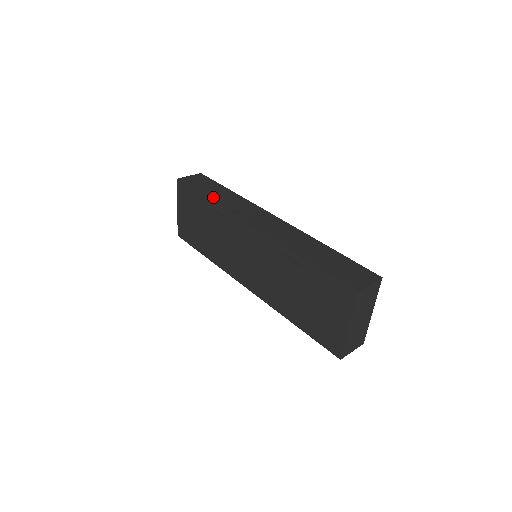
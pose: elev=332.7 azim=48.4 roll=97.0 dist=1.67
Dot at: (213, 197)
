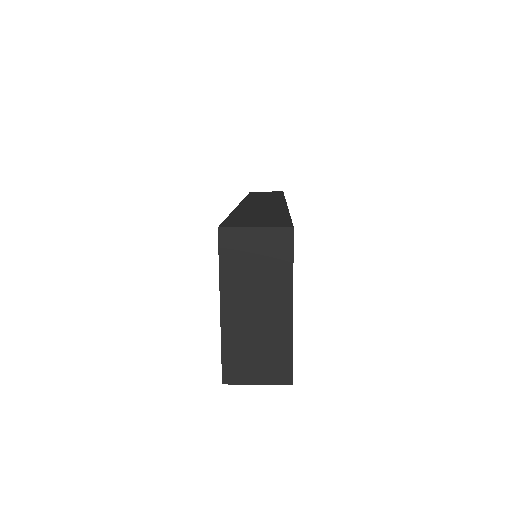
Dot at: (253, 195)
